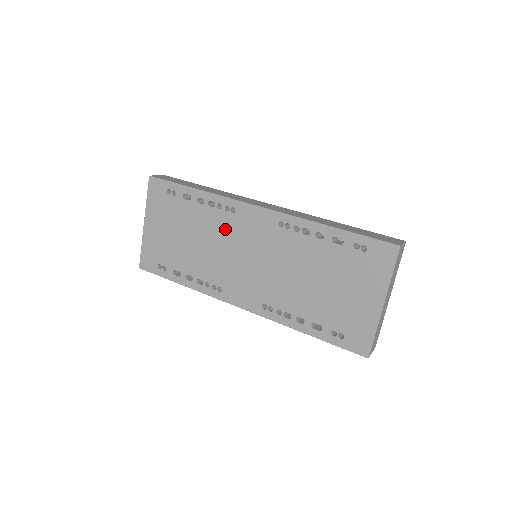
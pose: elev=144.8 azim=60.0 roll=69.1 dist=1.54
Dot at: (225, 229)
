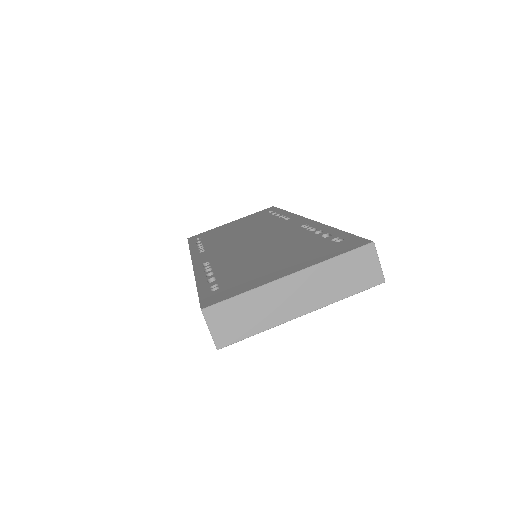
Dot at: (266, 226)
